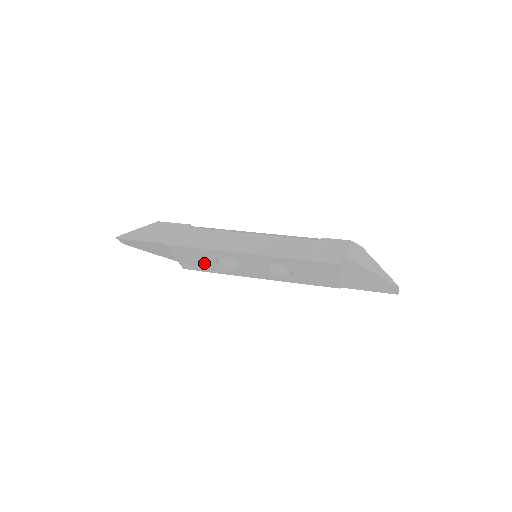
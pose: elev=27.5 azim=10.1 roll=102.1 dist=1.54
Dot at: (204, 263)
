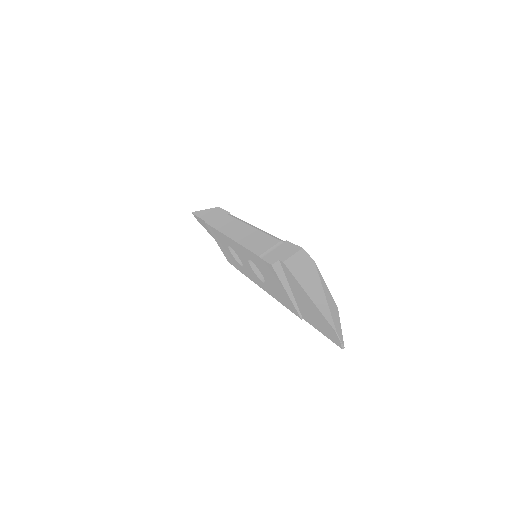
Dot at: (229, 254)
